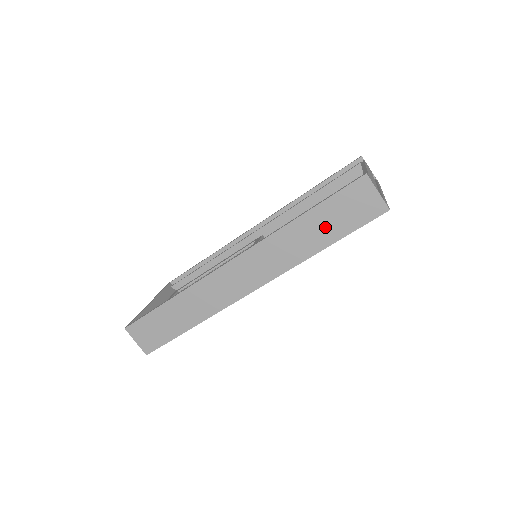
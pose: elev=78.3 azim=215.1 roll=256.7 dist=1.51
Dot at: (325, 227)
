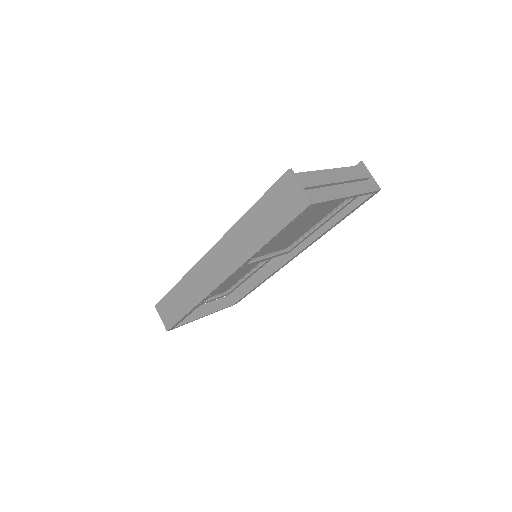
Dot at: (265, 222)
